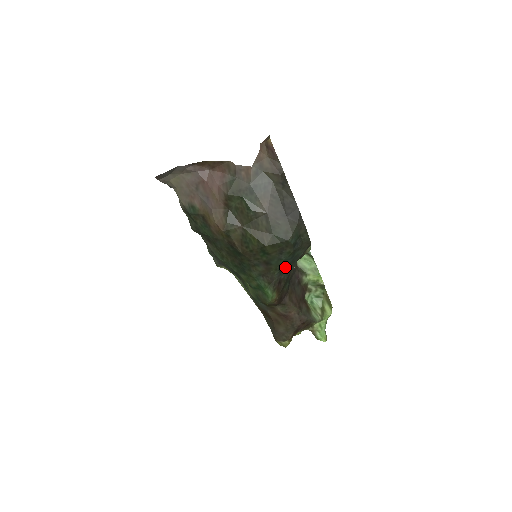
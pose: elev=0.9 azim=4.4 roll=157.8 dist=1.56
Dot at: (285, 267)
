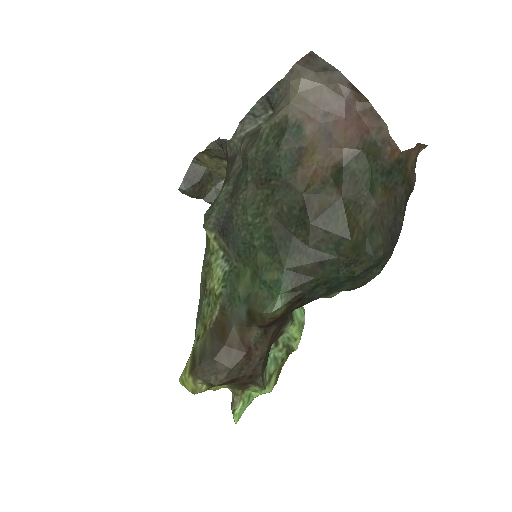
Dot at: (322, 287)
